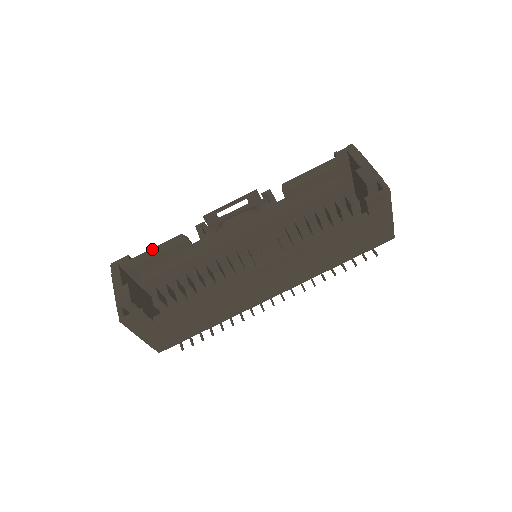
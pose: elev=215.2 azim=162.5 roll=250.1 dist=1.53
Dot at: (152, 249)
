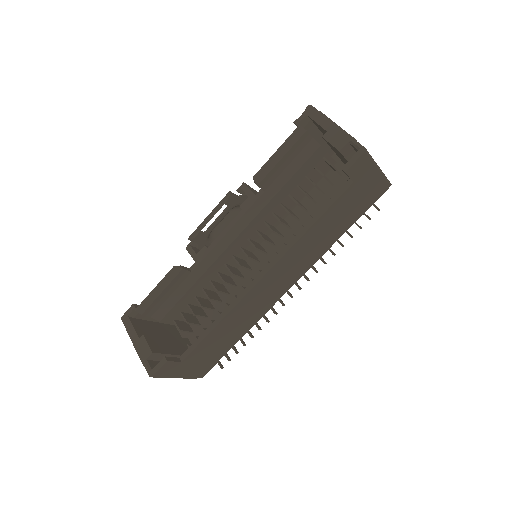
Dot at: (152, 291)
